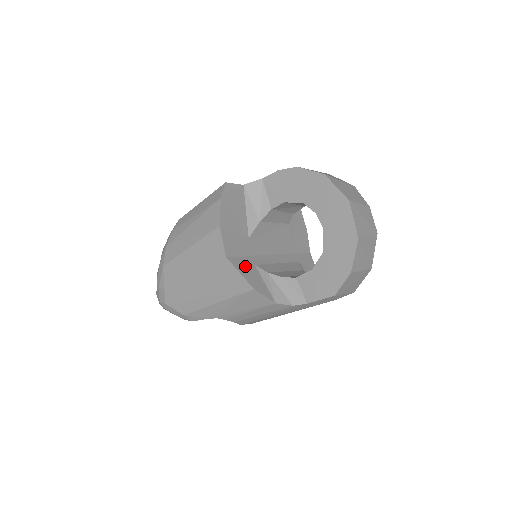
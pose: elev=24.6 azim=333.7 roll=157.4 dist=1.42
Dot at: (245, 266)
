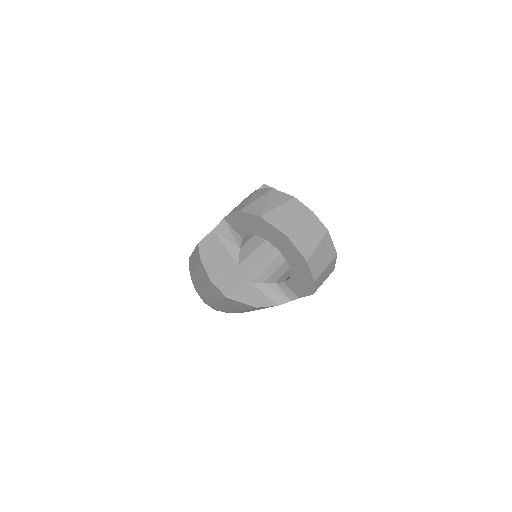
Dot at: (244, 292)
